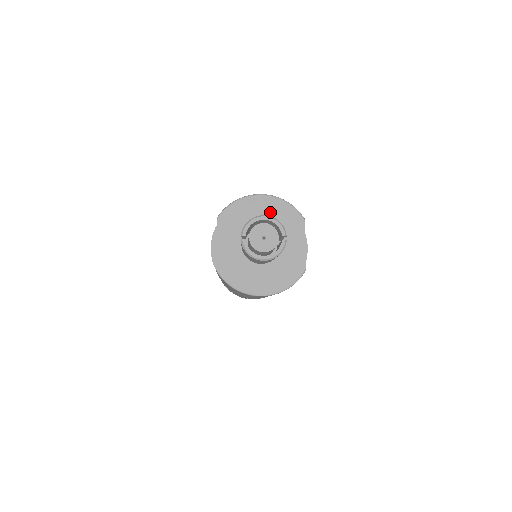
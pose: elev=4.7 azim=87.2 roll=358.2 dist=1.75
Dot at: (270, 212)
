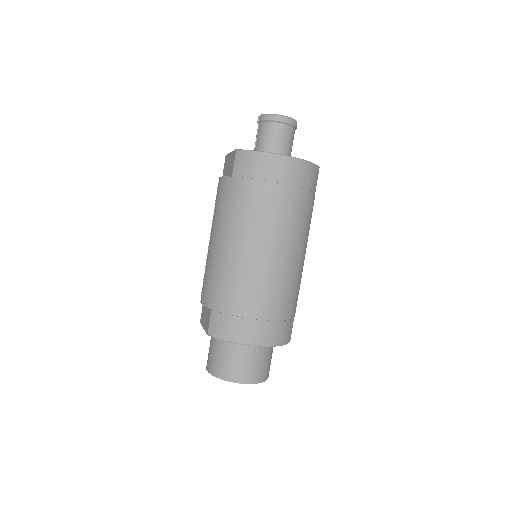
Dot at: occluded
